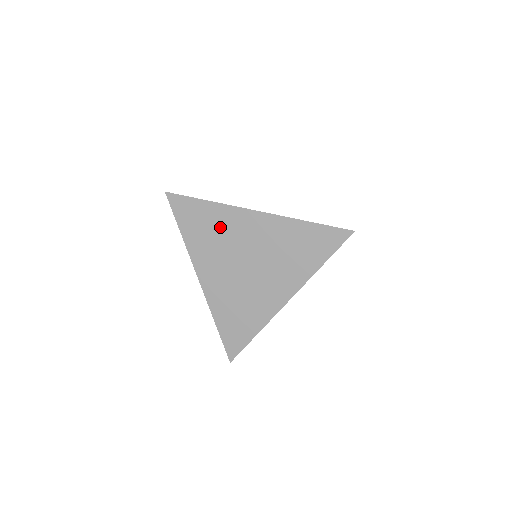
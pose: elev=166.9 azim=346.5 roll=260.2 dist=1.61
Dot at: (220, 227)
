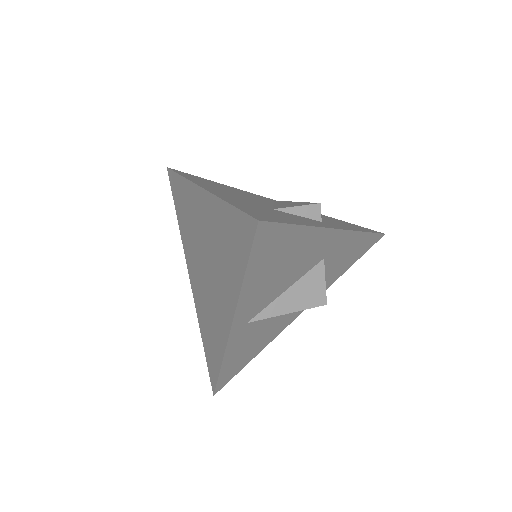
Dot at: (189, 210)
